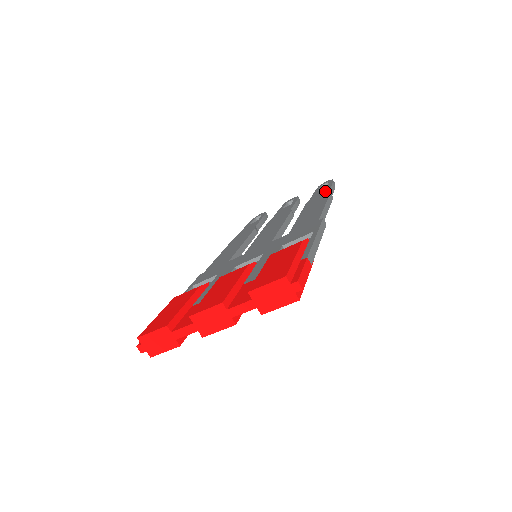
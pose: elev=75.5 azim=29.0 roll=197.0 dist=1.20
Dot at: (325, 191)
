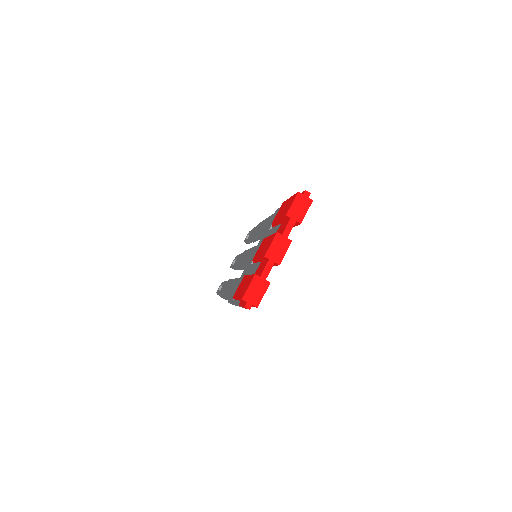
Dot at: (254, 229)
